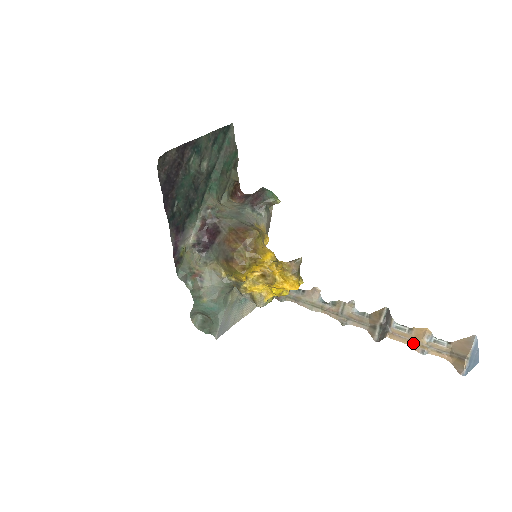
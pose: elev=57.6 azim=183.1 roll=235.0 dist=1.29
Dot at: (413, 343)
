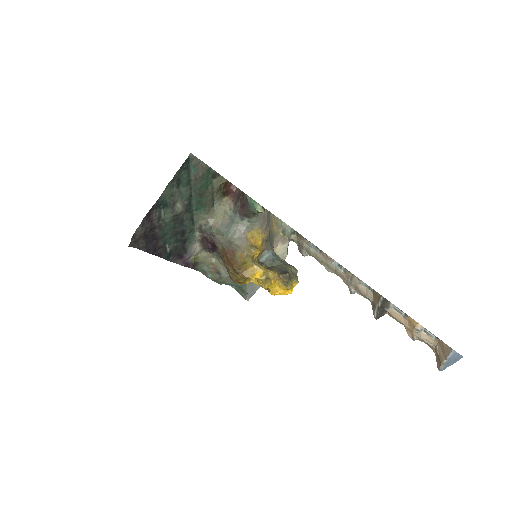
Dot at: (406, 328)
